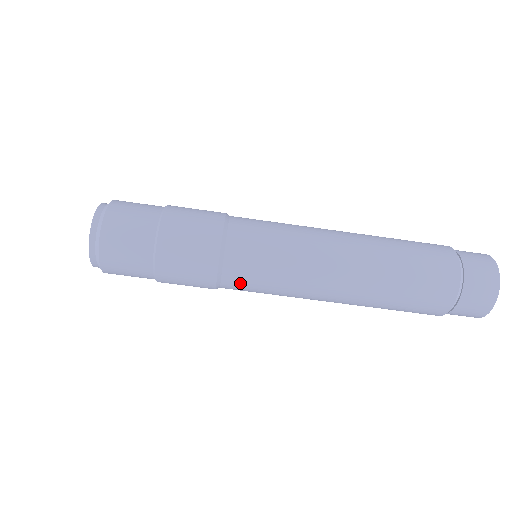
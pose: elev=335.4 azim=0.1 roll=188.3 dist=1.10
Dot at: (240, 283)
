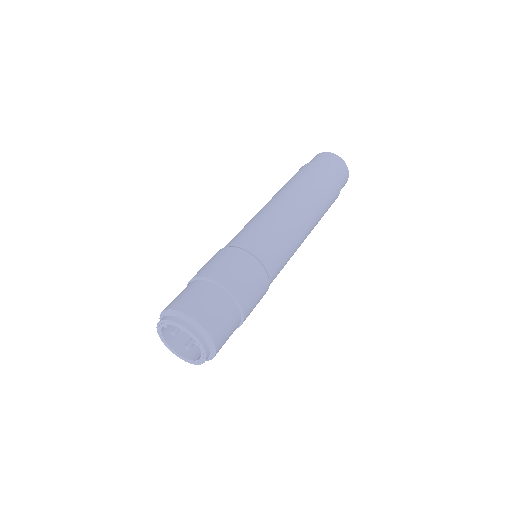
Dot at: occluded
